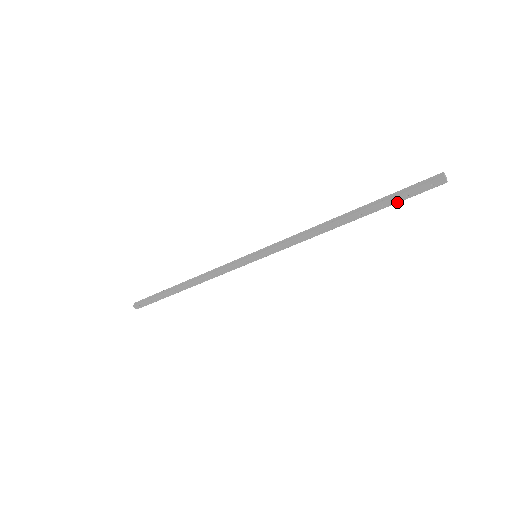
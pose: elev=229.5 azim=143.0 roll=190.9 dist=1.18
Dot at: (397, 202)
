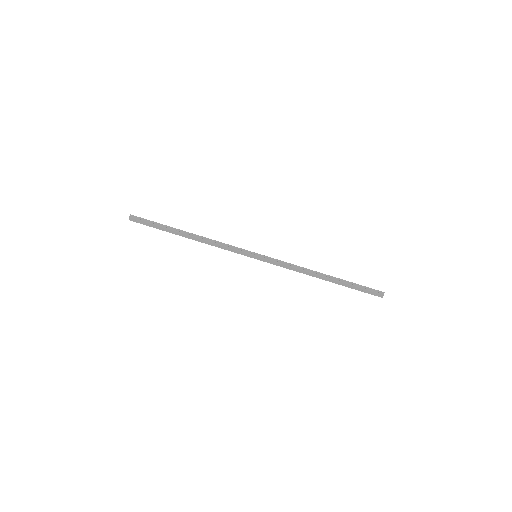
Dot at: (355, 289)
